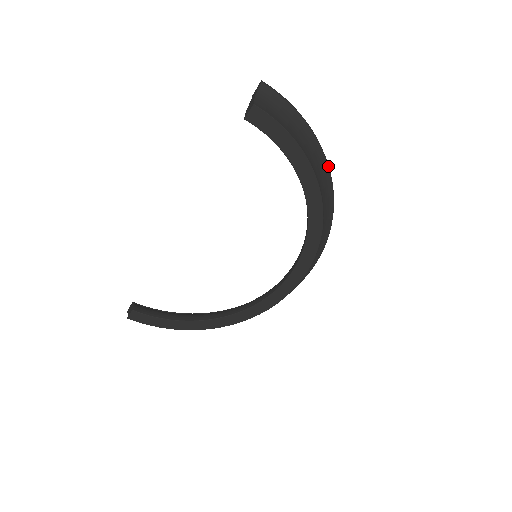
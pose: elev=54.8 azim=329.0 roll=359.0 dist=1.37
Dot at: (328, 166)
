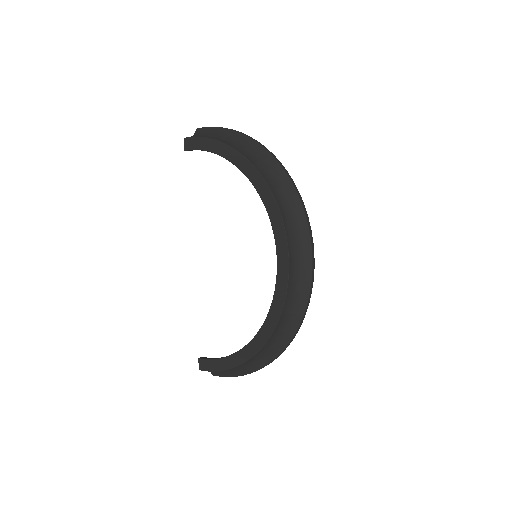
Dot at: (260, 145)
